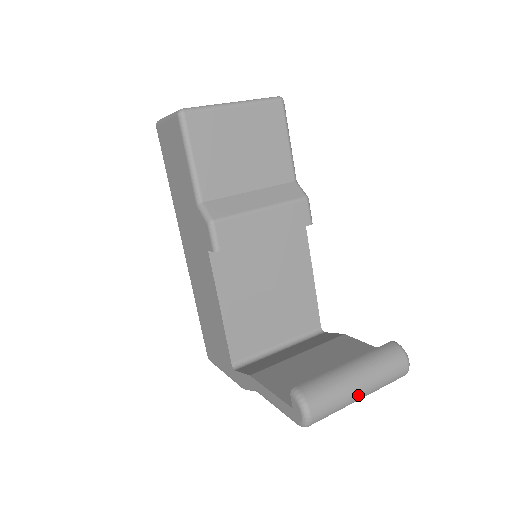
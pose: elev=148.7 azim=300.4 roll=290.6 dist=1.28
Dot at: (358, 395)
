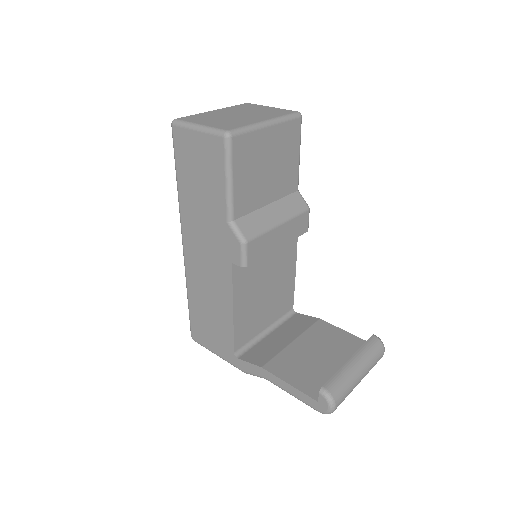
Dot at: (358, 383)
